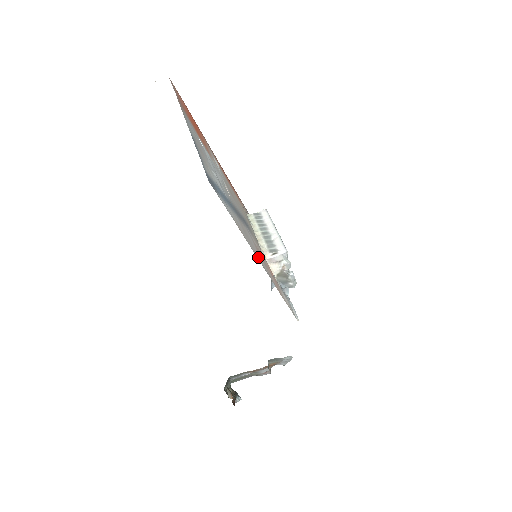
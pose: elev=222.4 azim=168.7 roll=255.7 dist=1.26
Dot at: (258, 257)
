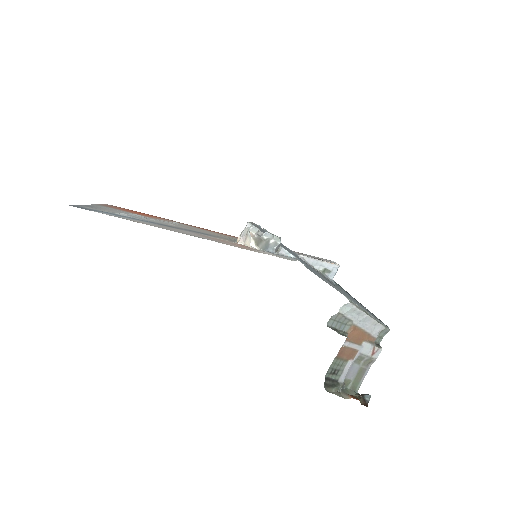
Dot at: (186, 234)
